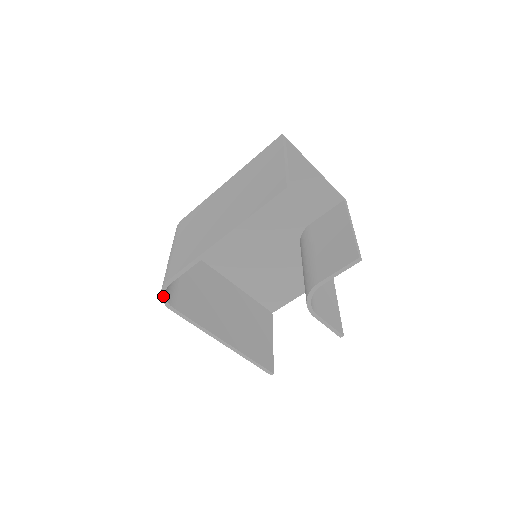
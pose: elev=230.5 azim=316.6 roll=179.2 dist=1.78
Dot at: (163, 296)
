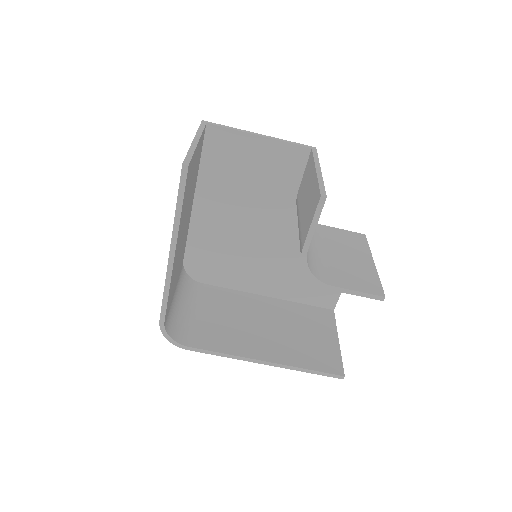
Dot at: (169, 338)
